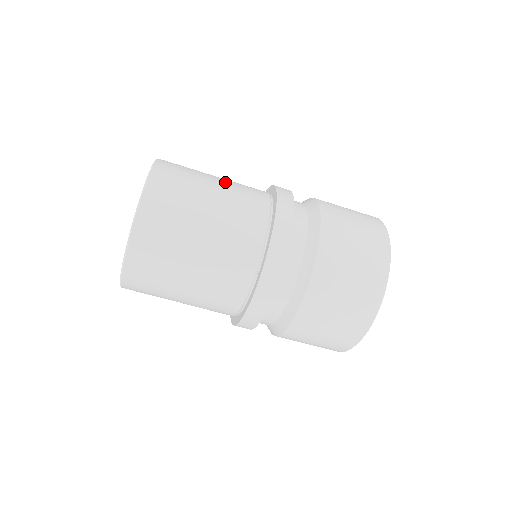
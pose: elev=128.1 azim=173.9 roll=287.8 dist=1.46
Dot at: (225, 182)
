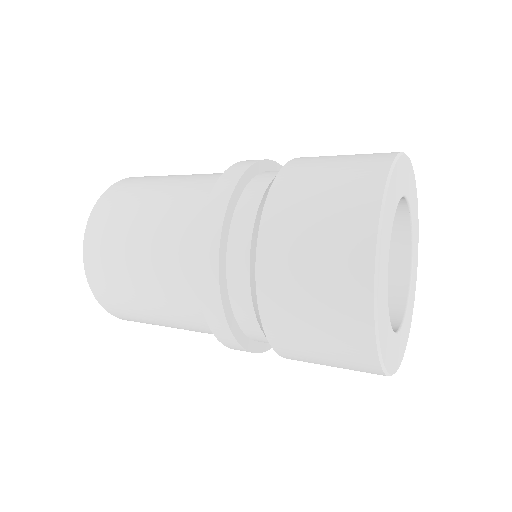
Dot at: (171, 187)
